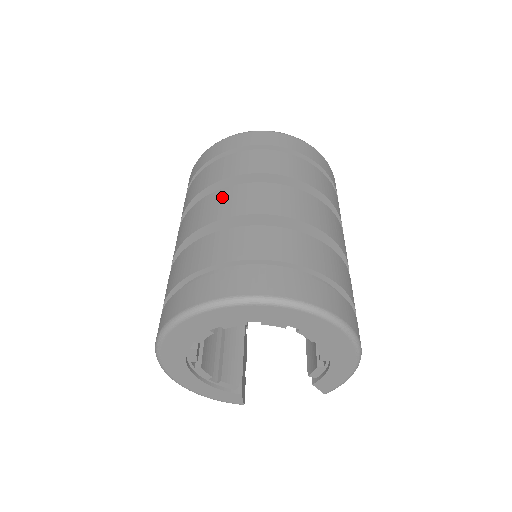
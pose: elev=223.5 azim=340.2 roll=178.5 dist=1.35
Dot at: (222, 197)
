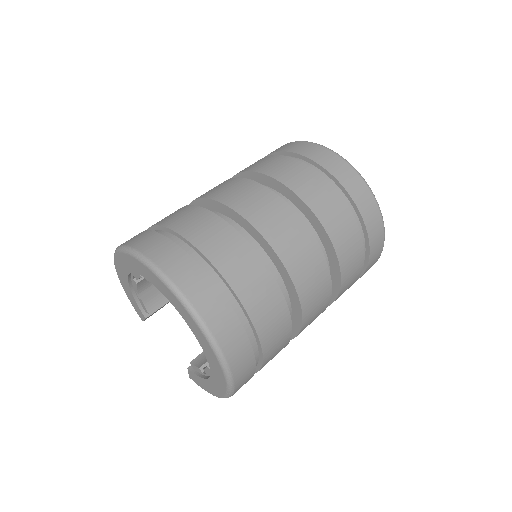
Dot at: (275, 207)
